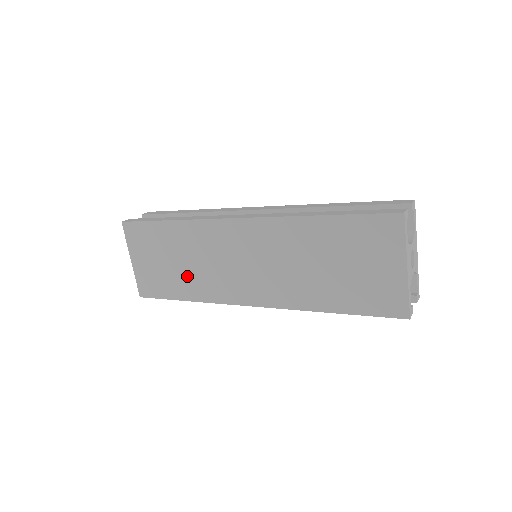
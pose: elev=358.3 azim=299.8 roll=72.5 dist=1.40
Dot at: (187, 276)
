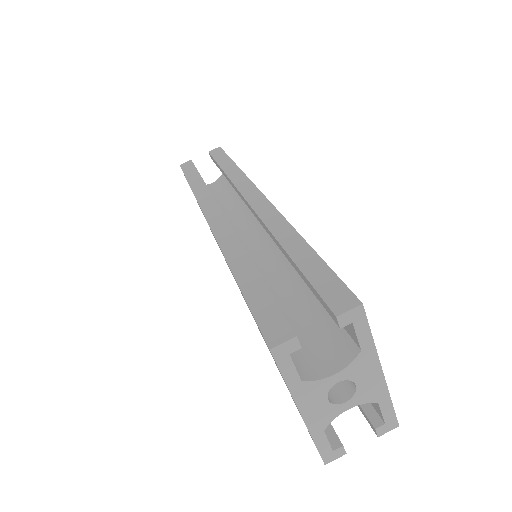
Dot at: occluded
